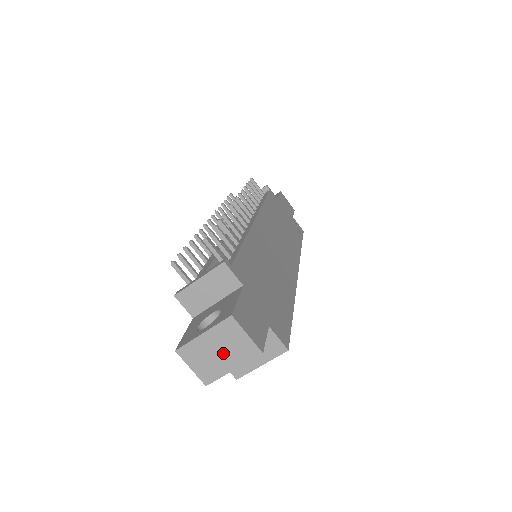
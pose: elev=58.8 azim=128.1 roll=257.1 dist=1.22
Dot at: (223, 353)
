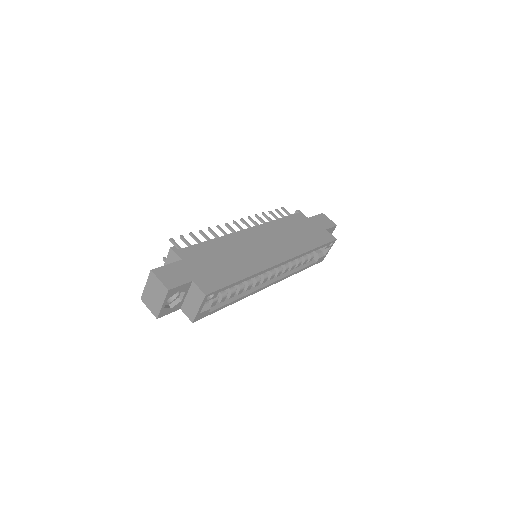
Dot at: (156, 295)
